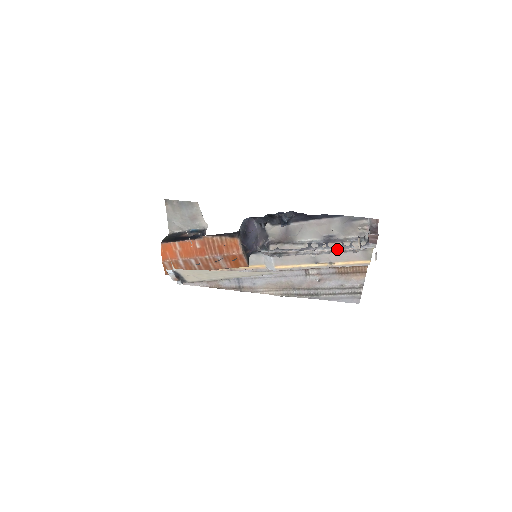
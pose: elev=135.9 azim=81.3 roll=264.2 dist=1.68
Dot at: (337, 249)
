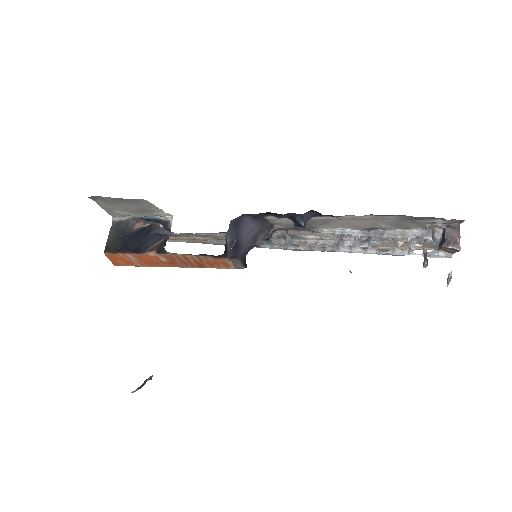
Dot at: (384, 239)
